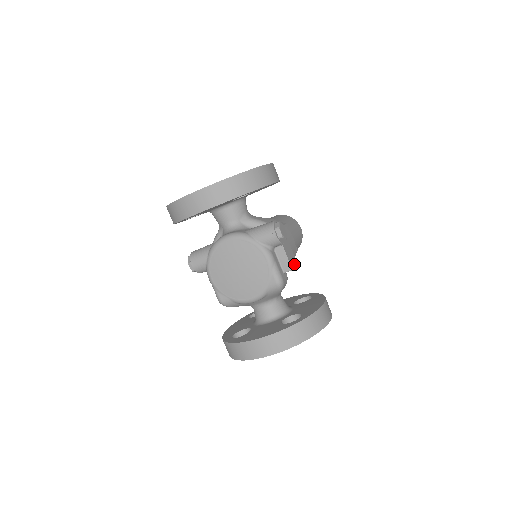
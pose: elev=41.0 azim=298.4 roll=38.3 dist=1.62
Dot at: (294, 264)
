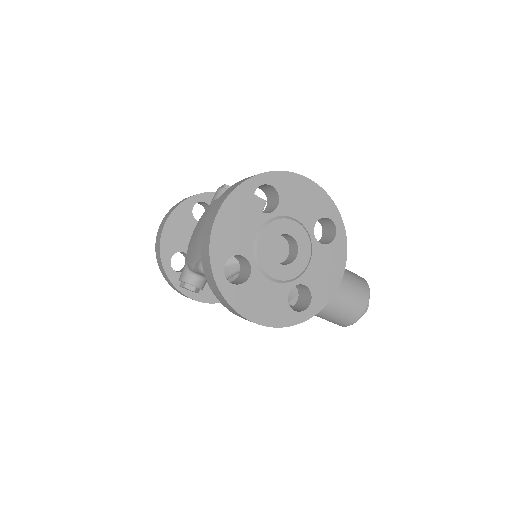
Dot at: (256, 197)
